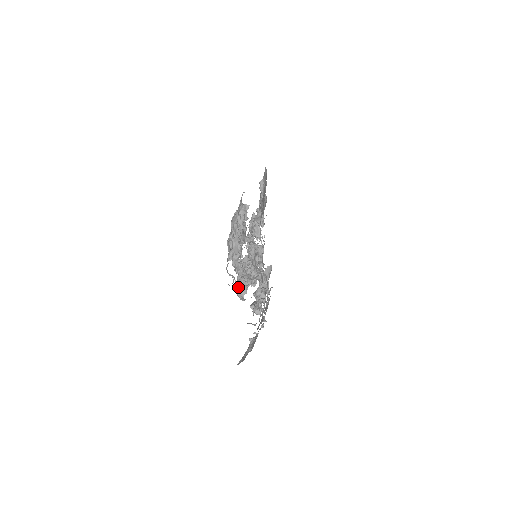
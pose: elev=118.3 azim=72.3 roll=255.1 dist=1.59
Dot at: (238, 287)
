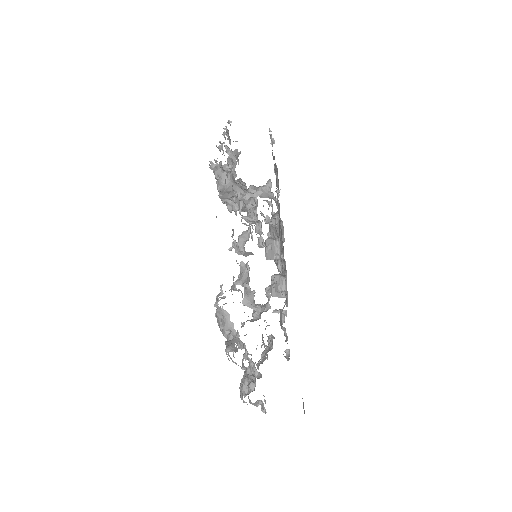
Dot at: occluded
